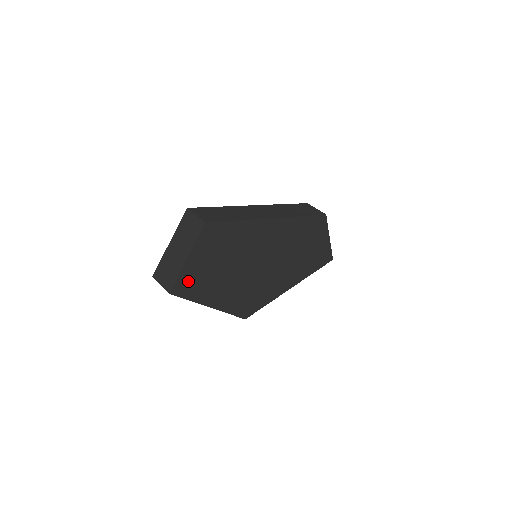
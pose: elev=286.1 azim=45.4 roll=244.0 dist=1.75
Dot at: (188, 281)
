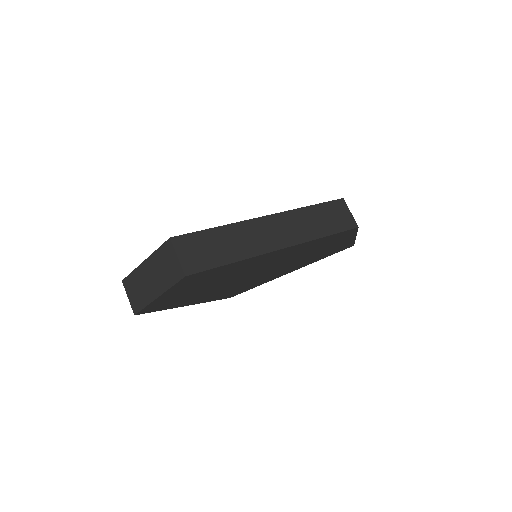
Dot at: (160, 304)
